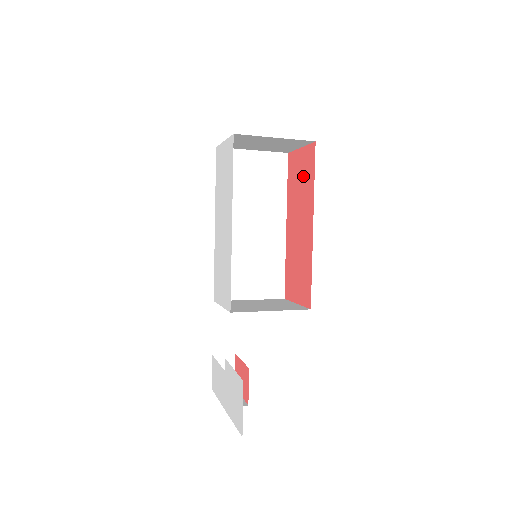
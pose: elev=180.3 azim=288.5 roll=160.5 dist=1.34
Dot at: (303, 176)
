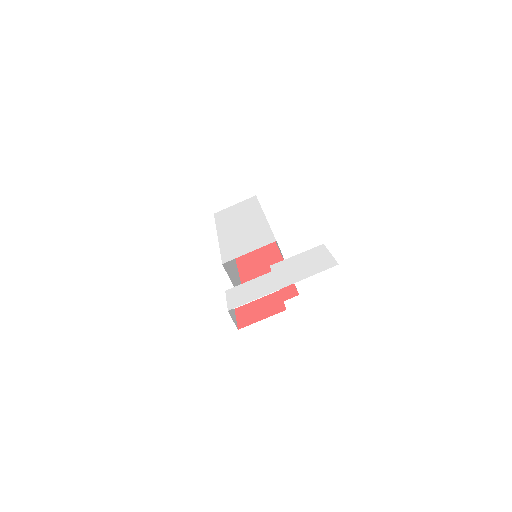
Dot at: (263, 255)
